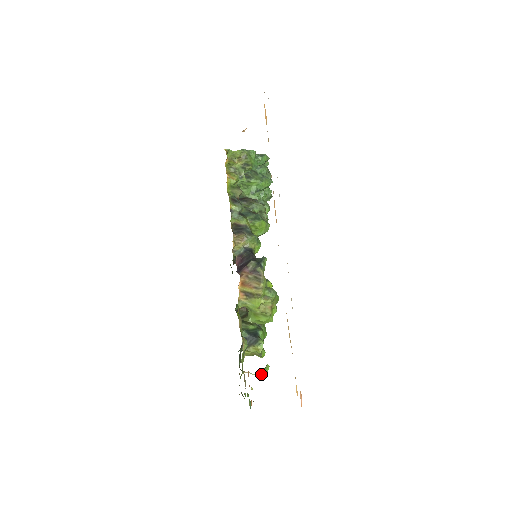
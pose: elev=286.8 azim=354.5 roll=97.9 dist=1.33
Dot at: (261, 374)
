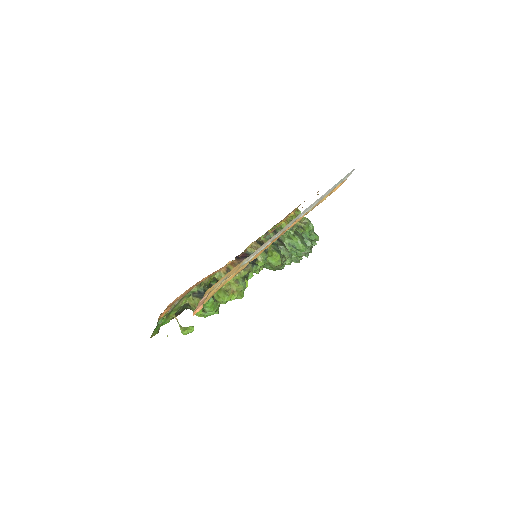
Dot at: (184, 327)
